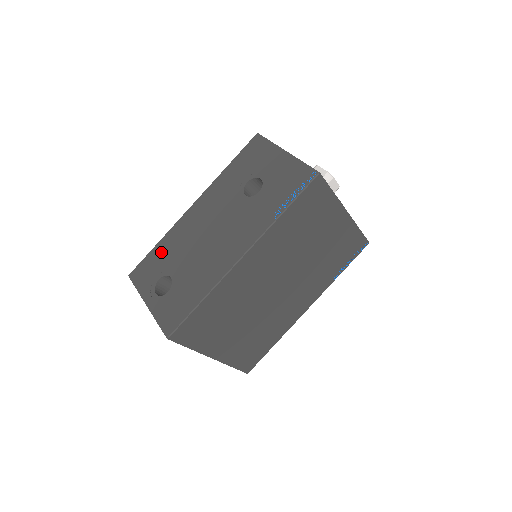
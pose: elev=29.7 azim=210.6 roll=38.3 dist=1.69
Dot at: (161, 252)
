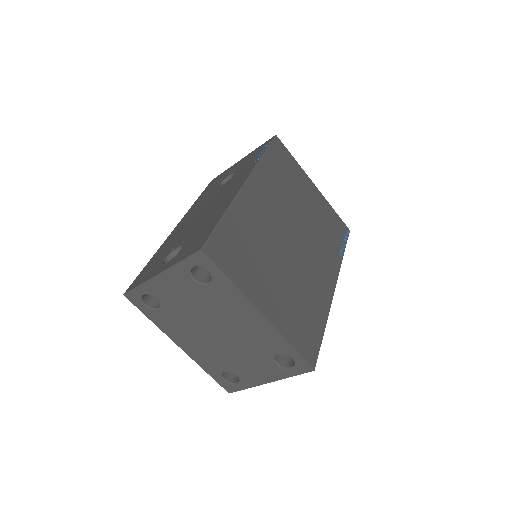
Dot at: (157, 256)
